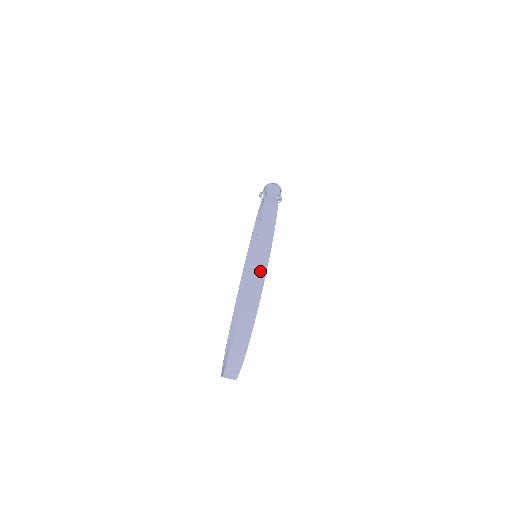
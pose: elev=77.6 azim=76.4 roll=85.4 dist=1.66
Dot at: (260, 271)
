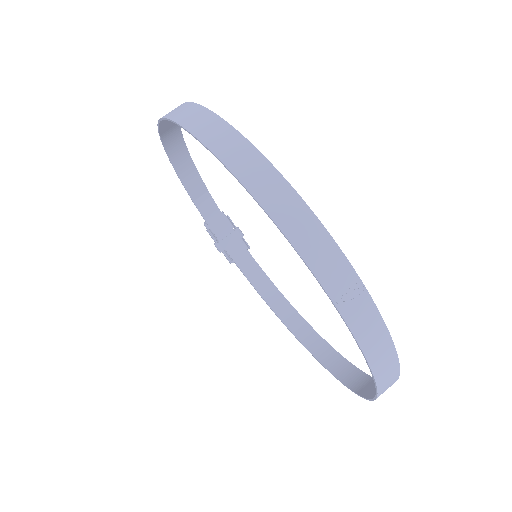
Dot at: (172, 130)
